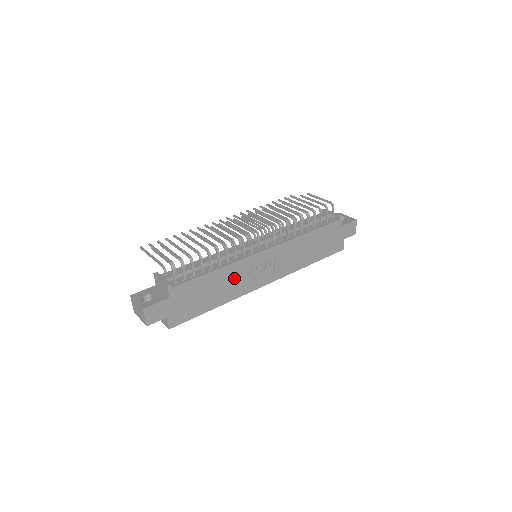
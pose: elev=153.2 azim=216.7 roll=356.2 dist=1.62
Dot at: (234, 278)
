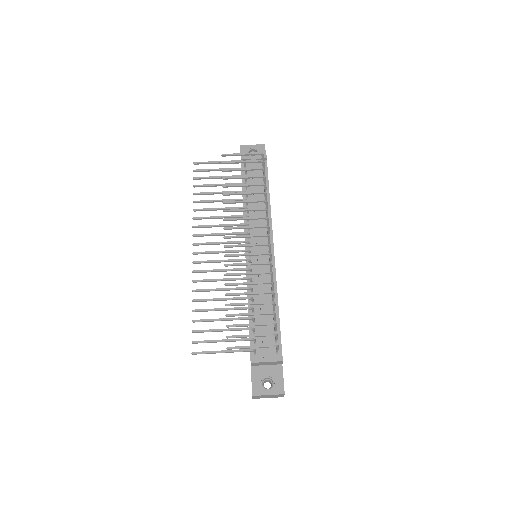
Dot at: occluded
